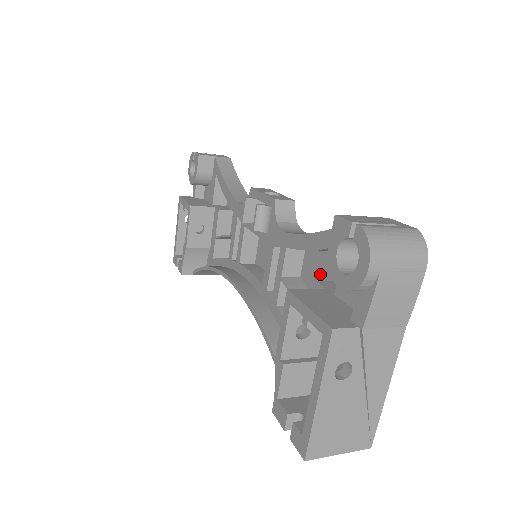
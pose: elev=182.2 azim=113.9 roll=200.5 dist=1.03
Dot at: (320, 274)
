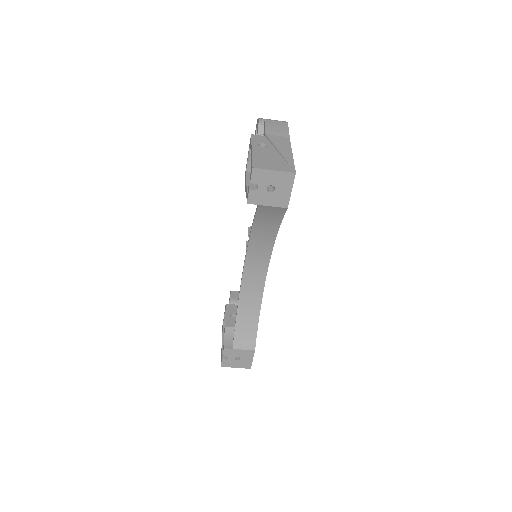
Dot at: occluded
